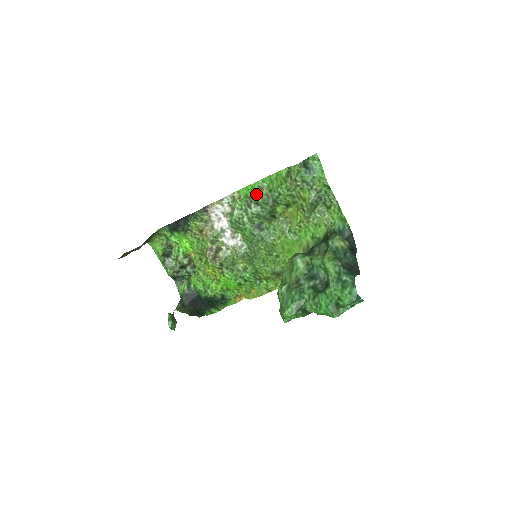
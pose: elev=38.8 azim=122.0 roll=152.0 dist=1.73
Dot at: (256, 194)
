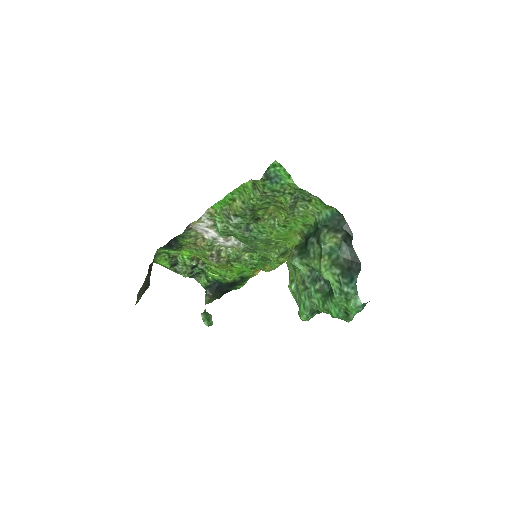
Dot at: (231, 206)
